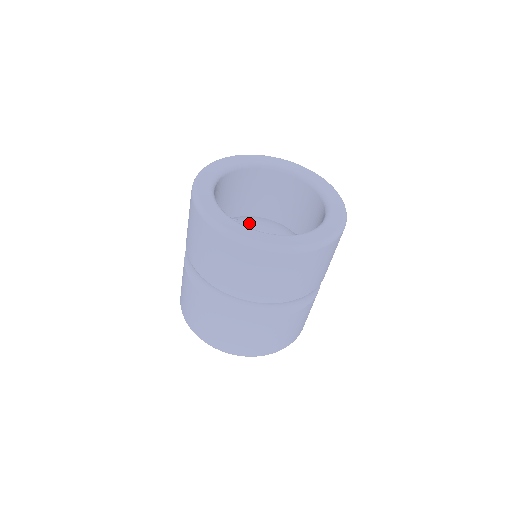
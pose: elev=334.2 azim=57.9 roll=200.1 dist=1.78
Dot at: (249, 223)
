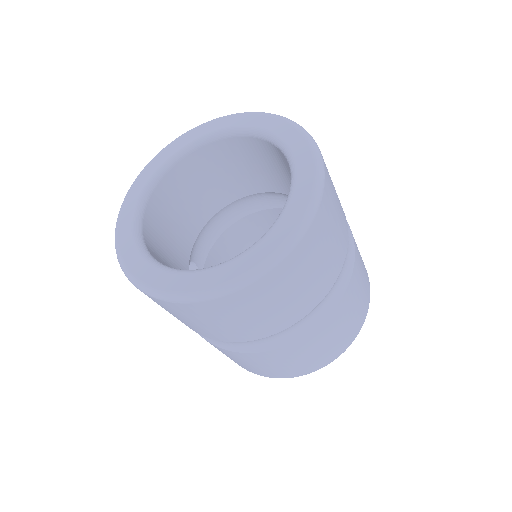
Dot at: (199, 249)
